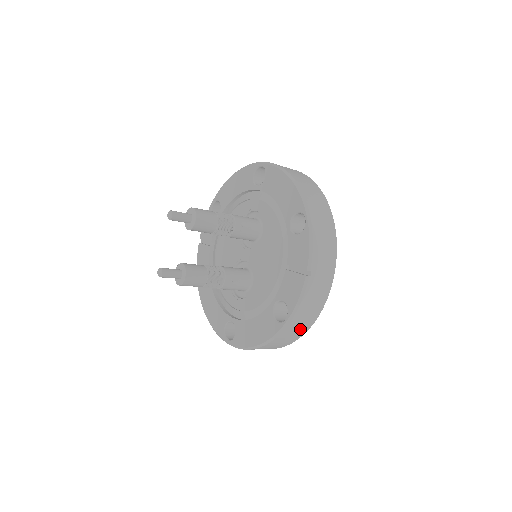
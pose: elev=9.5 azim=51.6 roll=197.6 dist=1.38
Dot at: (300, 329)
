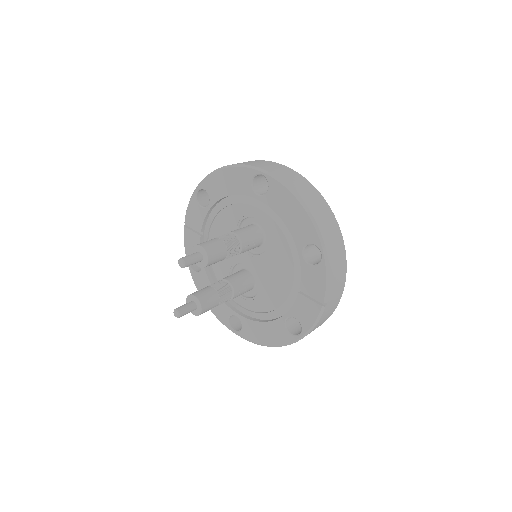
Dot at: occluded
